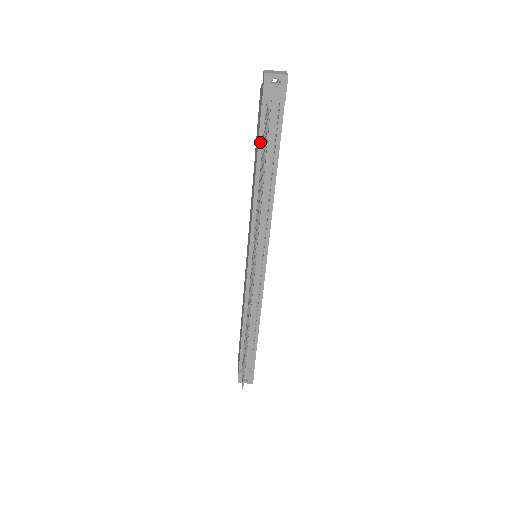
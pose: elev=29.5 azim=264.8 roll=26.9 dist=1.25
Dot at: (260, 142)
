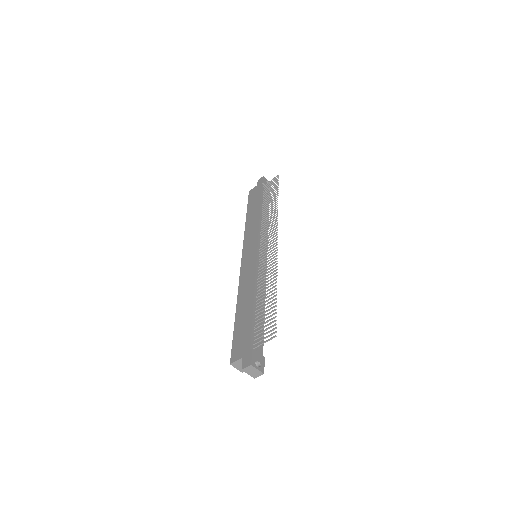
Dot at: (262, 197)
